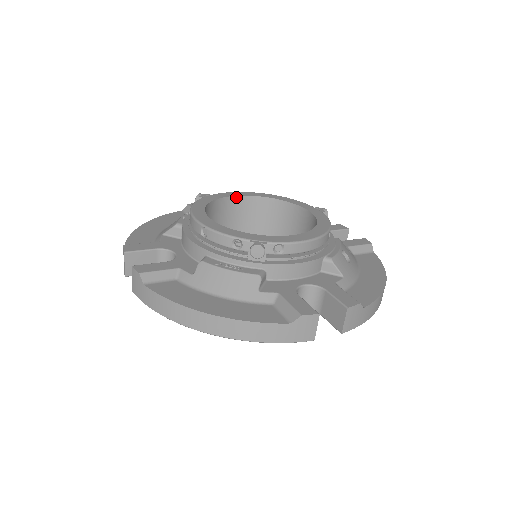
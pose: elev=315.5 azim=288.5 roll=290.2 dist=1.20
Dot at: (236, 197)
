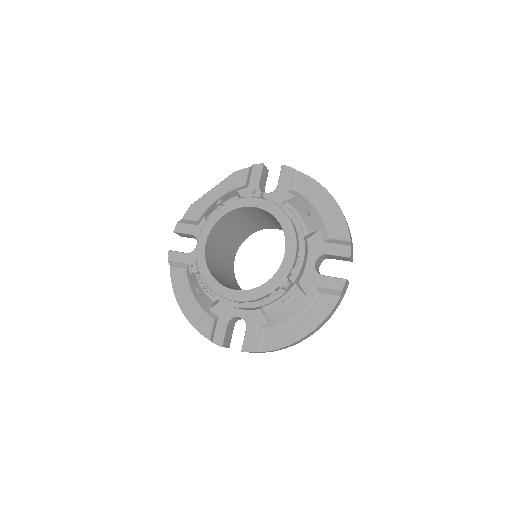
Dot at: (206, 243)
